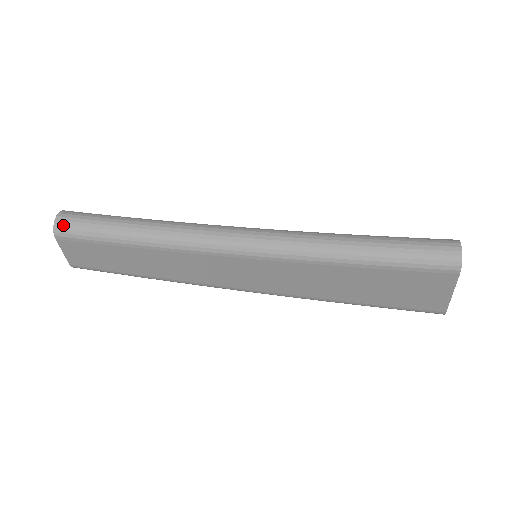
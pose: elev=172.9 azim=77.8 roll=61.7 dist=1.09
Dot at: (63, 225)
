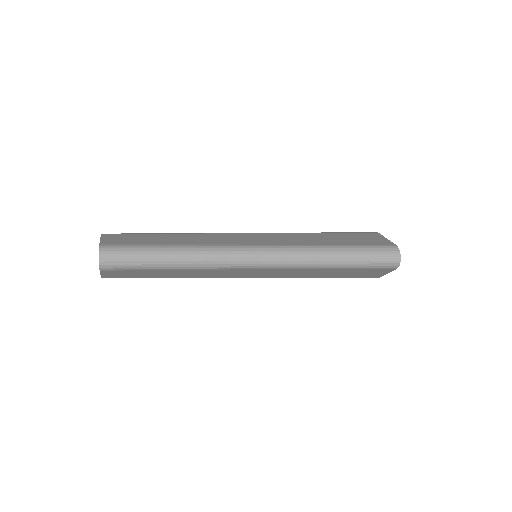
Dot at: (108, 262)
